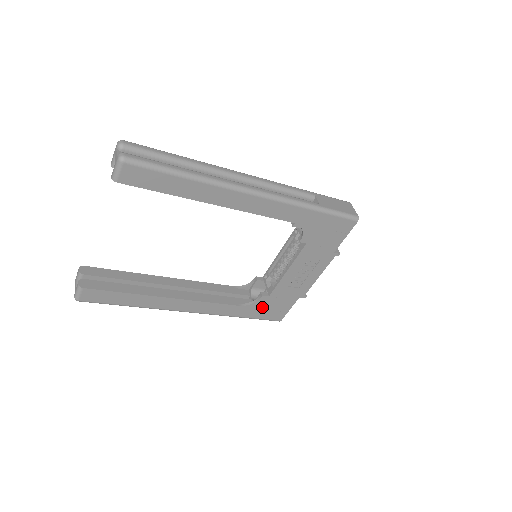
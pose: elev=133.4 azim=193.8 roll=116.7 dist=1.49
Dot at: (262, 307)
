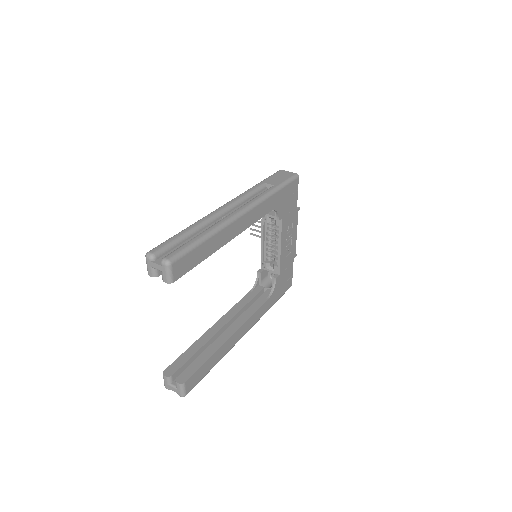
Dot at: (279, 287)
